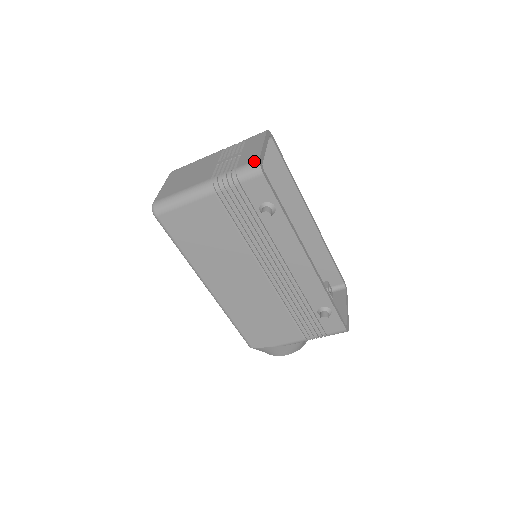
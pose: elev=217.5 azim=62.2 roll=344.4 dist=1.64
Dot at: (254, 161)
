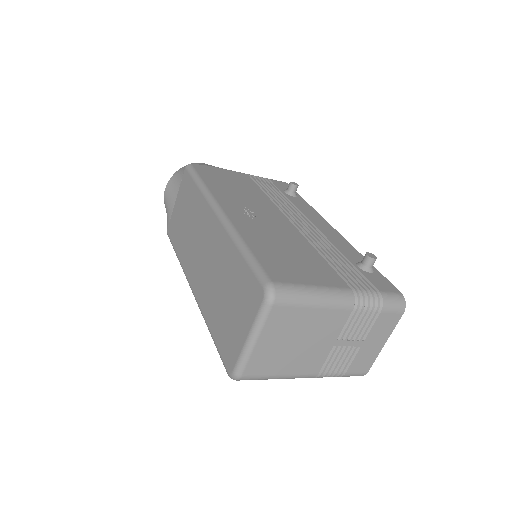
Dot at: (363, 374)
